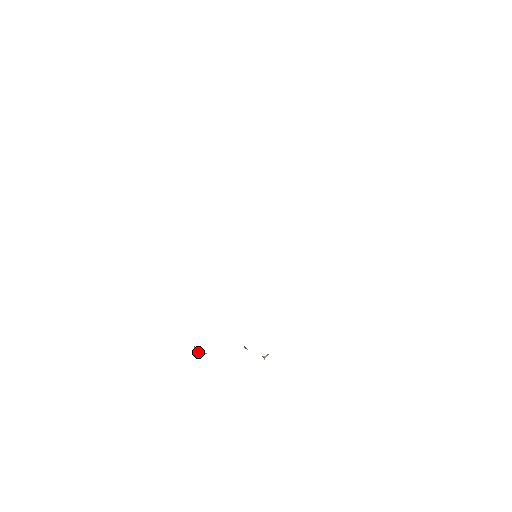
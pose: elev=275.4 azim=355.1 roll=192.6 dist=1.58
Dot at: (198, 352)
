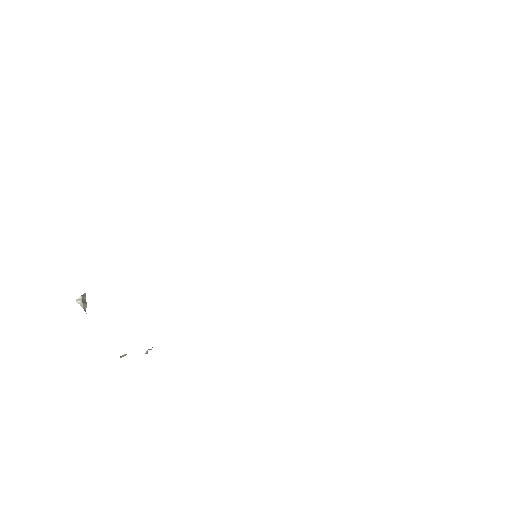
Dot at: (82, 301)
